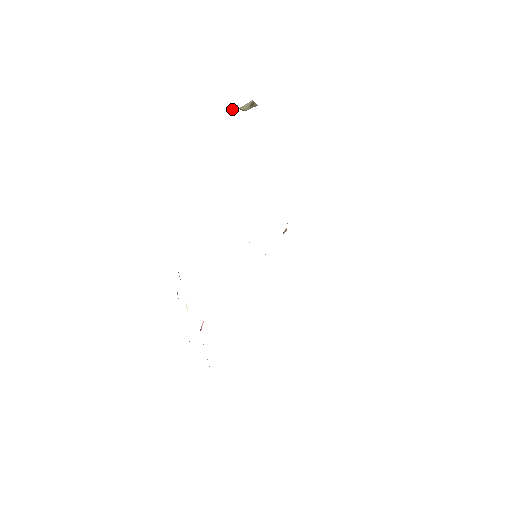
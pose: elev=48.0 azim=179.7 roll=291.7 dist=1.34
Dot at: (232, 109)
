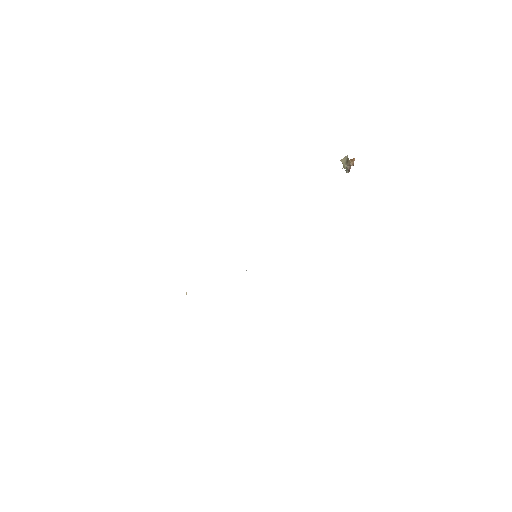
Dot at: (346, 170)
